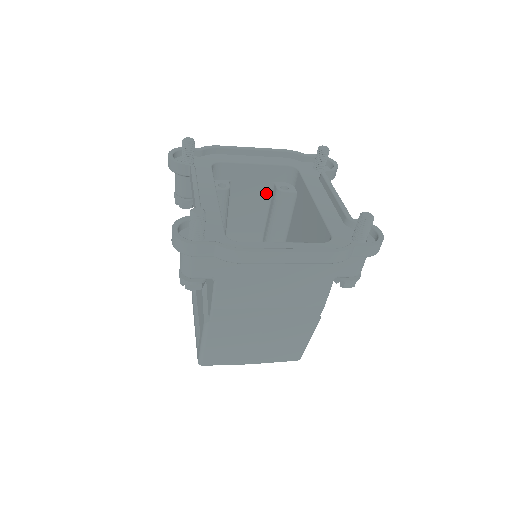
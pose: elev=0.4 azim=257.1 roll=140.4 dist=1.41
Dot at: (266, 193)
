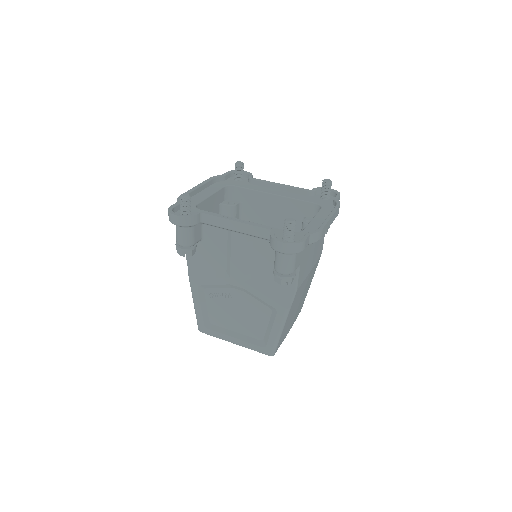
Dot at: occluded
